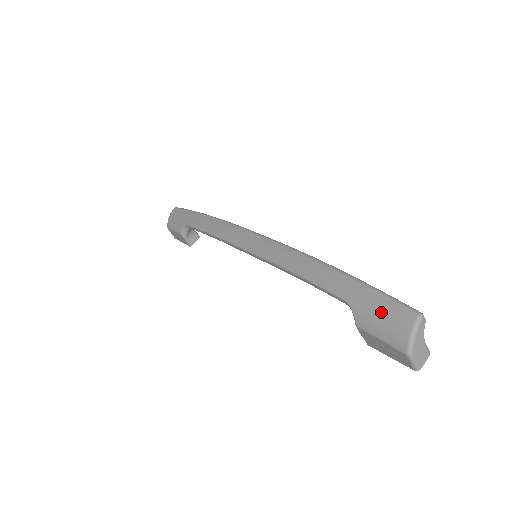
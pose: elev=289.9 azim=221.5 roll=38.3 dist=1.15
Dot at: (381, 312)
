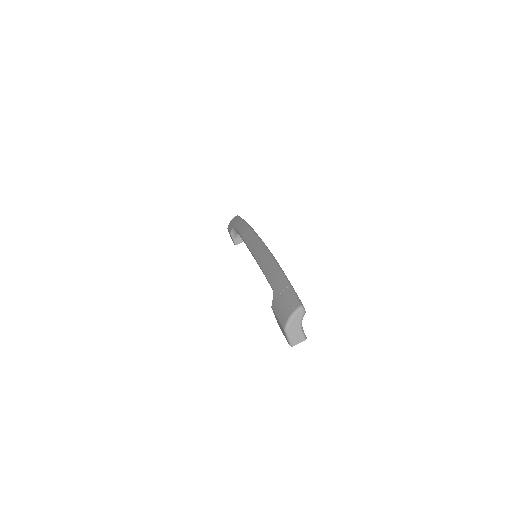
Dot at: (284, 300)
